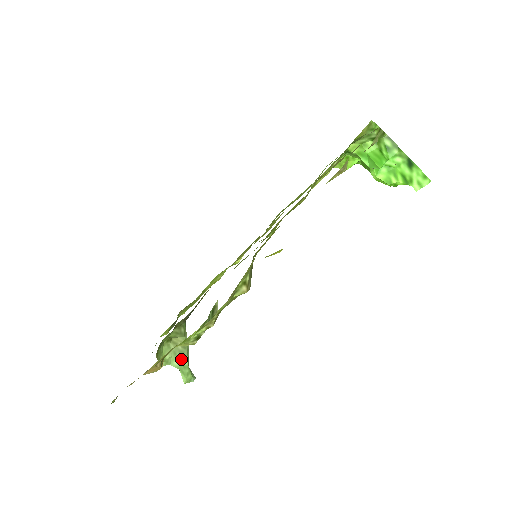
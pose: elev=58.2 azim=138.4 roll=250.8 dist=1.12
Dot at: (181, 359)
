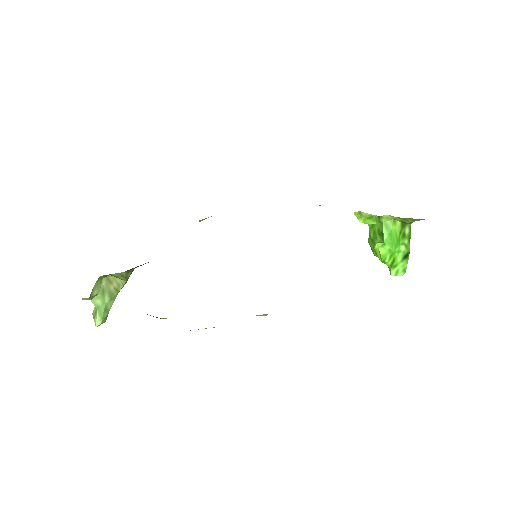
Dot at: (107, 301)
